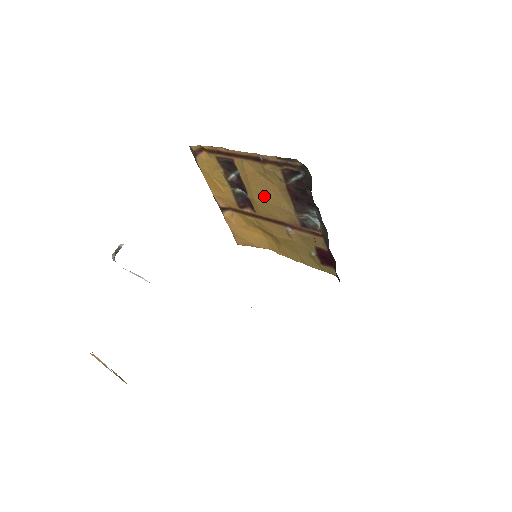
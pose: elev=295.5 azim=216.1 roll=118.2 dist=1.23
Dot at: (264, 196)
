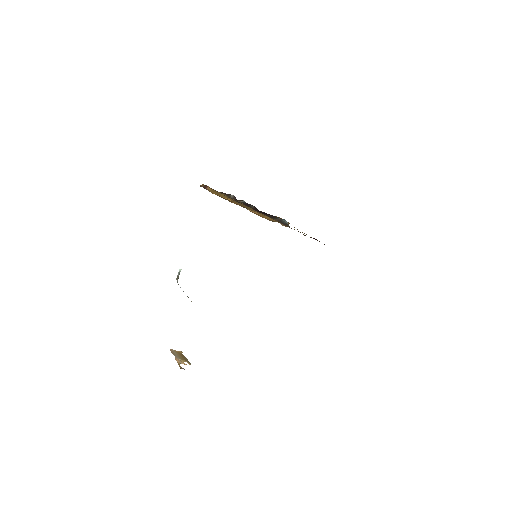
Dot at: (251, 209)
